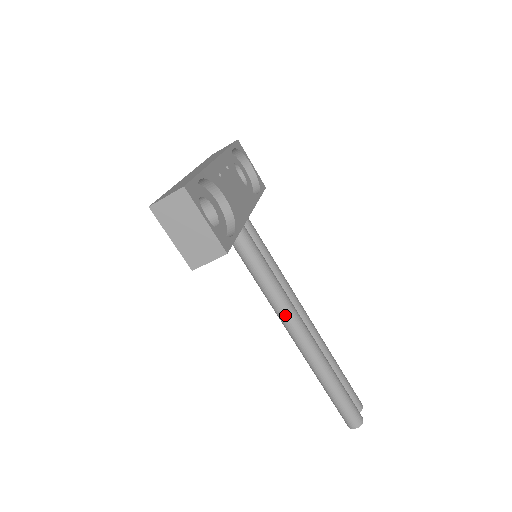
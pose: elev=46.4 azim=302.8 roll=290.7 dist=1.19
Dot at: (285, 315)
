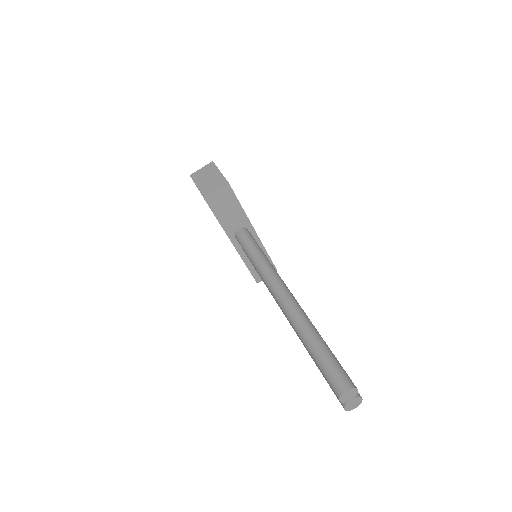
Dot at: (272, 277)
